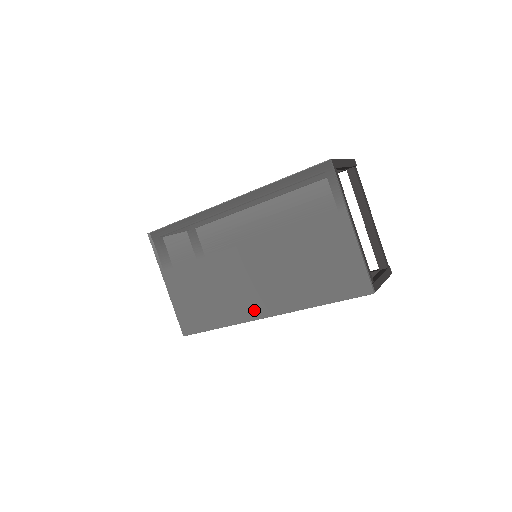
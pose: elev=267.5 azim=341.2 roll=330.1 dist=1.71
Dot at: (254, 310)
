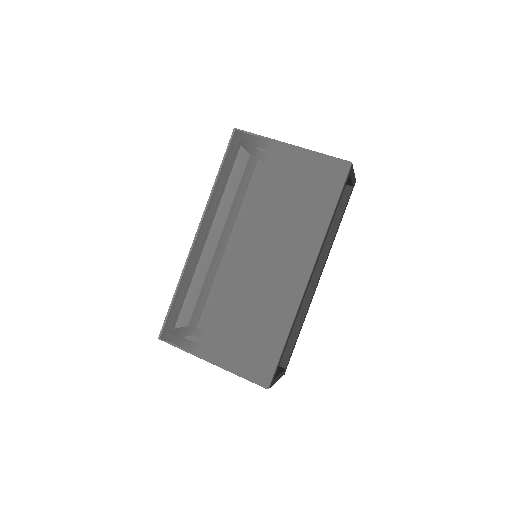
Dot at: (295, 284)
